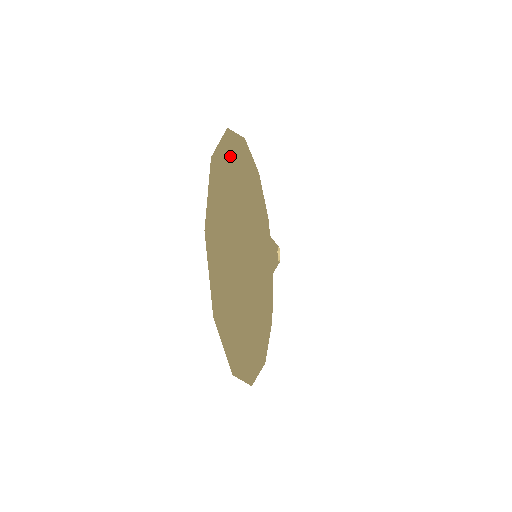
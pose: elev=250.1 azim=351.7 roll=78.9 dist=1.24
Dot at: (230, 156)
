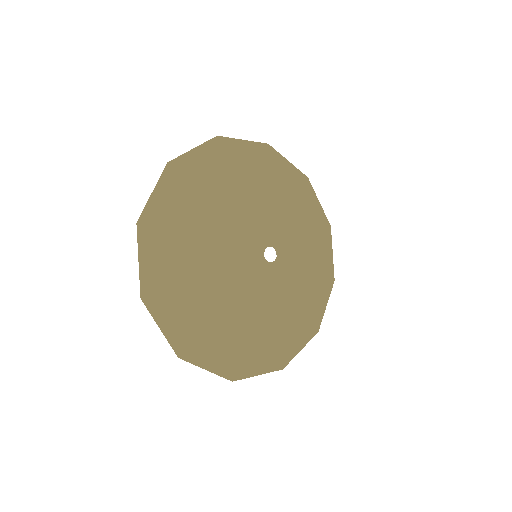
Dot at: (158, 250)
